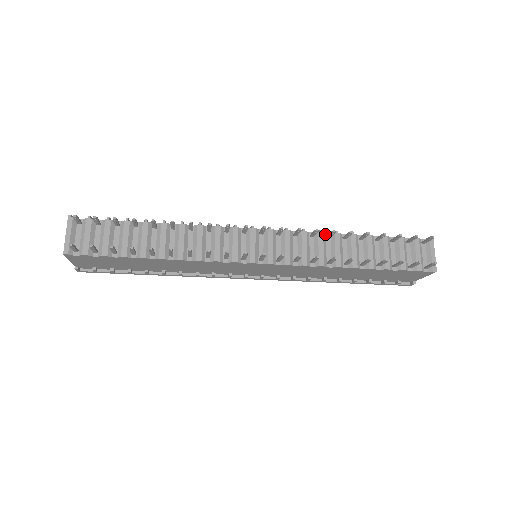
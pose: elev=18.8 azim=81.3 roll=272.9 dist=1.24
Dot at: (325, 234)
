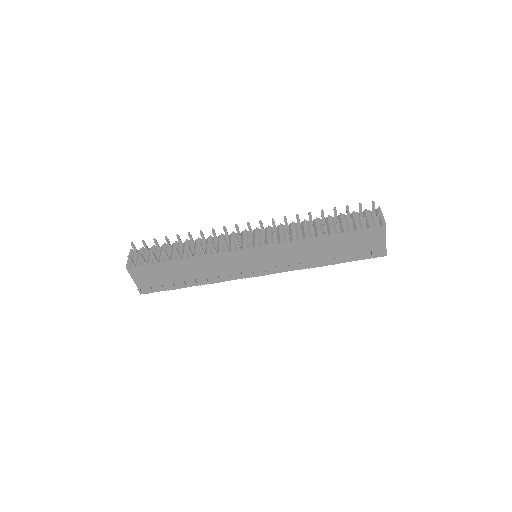
Dot at: (297, 224)
